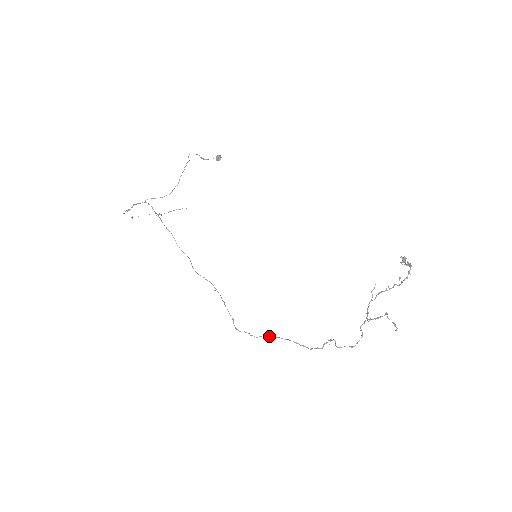
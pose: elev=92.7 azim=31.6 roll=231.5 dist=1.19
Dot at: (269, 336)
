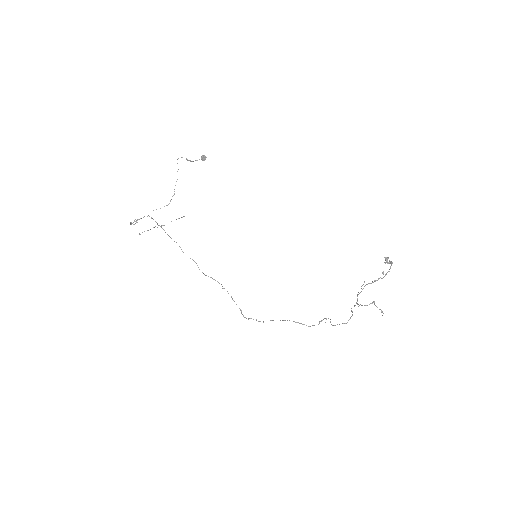
Dot at: (273, 320)
